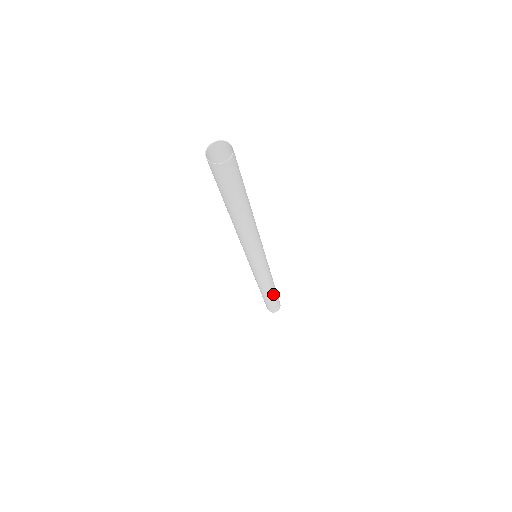
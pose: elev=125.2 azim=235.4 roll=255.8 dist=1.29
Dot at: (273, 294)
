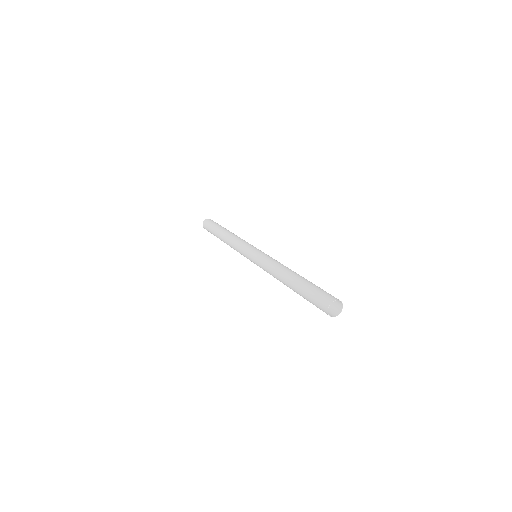
Dot at: occluded
